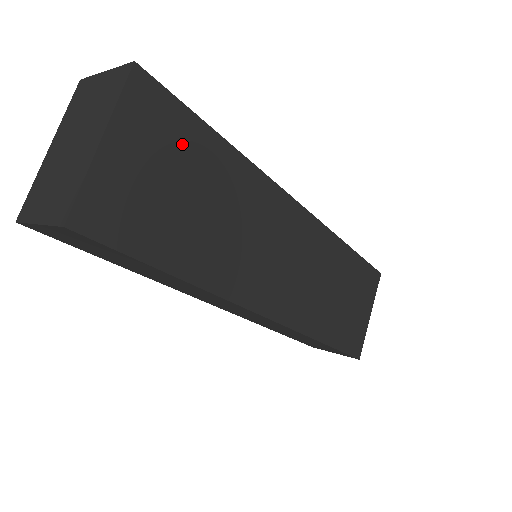
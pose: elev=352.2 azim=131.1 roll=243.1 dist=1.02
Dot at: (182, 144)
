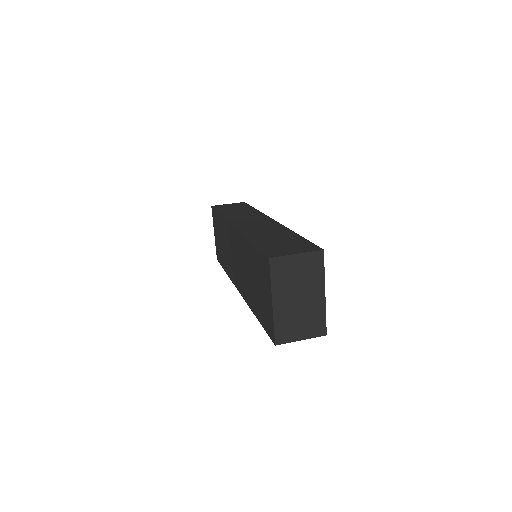
Dot at: occluded
